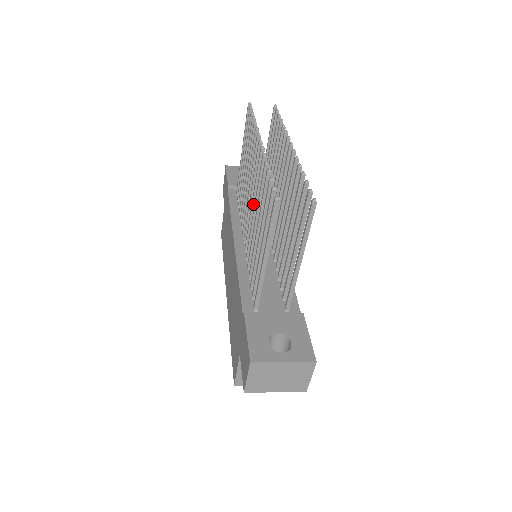
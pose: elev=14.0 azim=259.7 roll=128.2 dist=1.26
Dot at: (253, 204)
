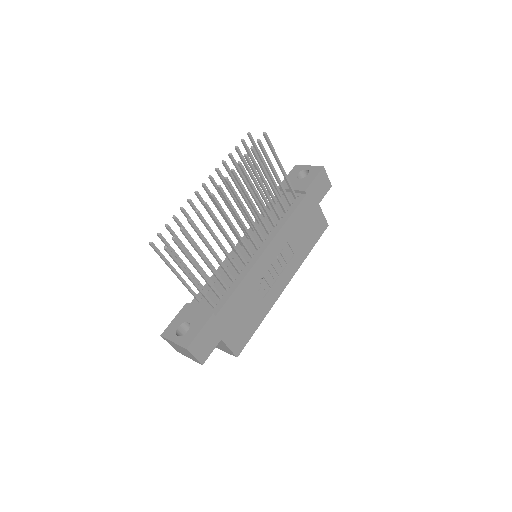
Dot at: occluded
